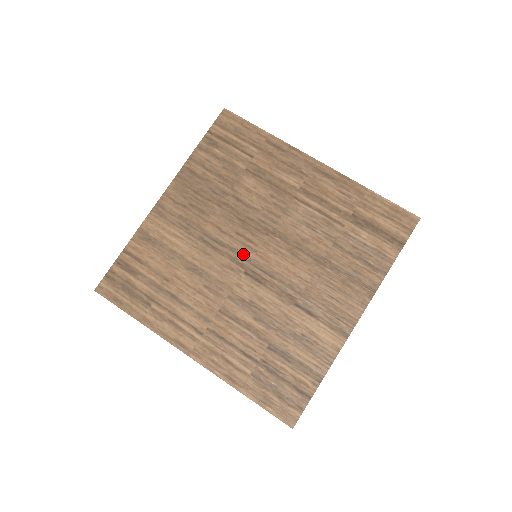
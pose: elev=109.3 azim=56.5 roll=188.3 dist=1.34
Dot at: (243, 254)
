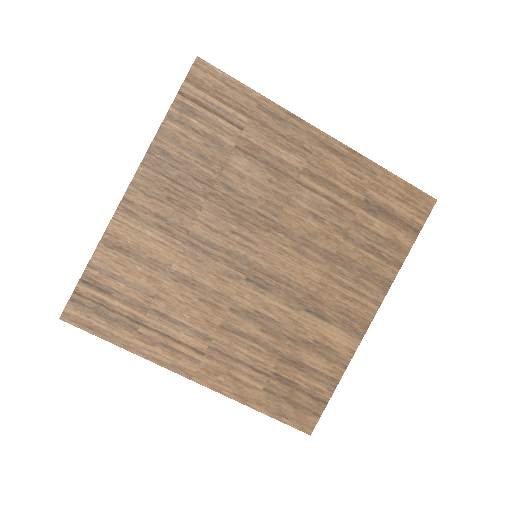
Dot at: (242, 257)
